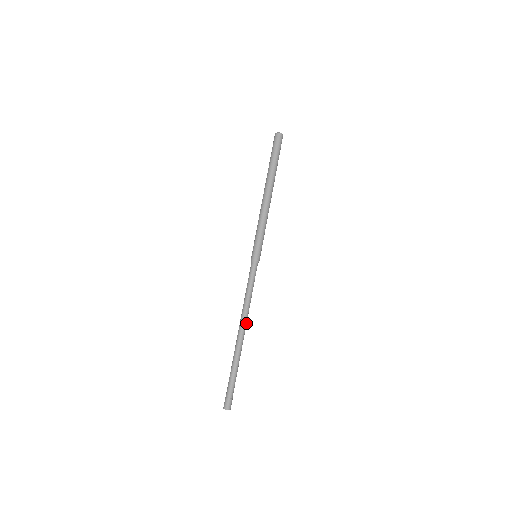
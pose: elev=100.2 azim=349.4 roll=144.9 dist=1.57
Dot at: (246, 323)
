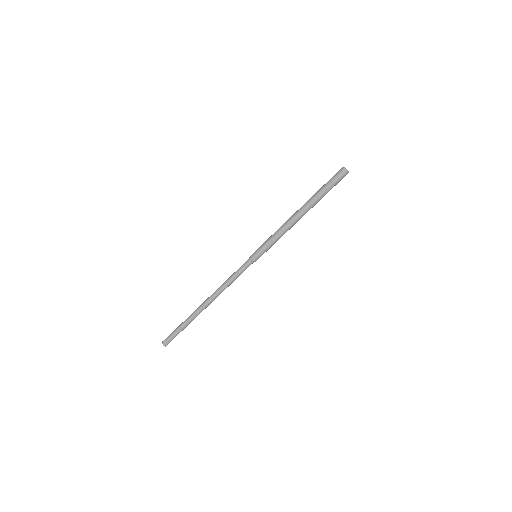
Dot at: (215, 298)
